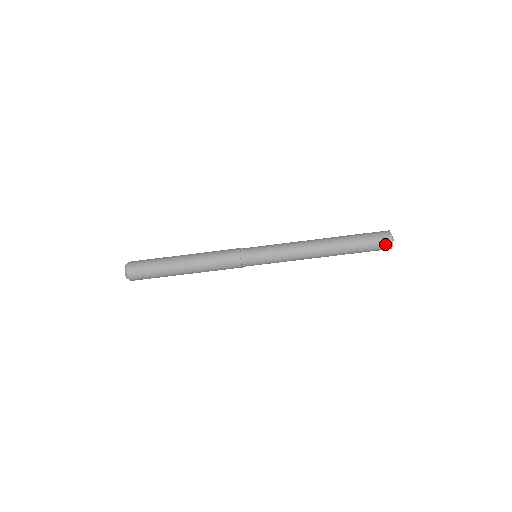
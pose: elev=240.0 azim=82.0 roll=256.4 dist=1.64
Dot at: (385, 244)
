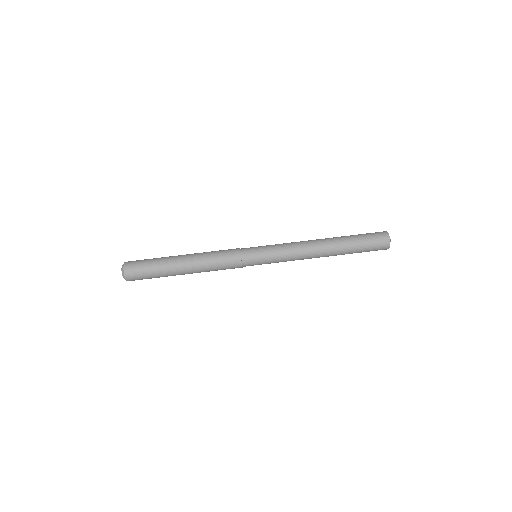
Dot at: (383, 247)
